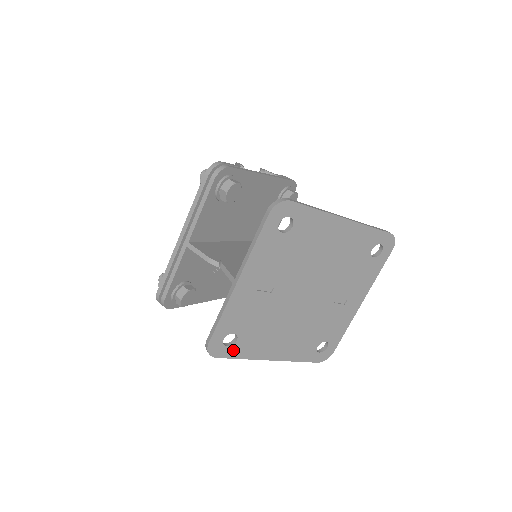
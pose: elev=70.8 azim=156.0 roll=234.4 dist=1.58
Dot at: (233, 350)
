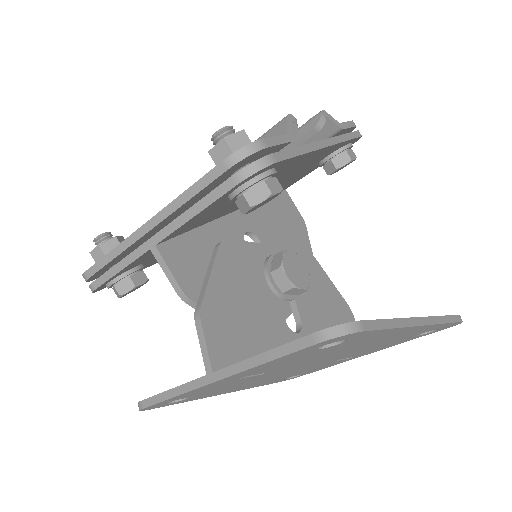
Dot at: (177, 402)
